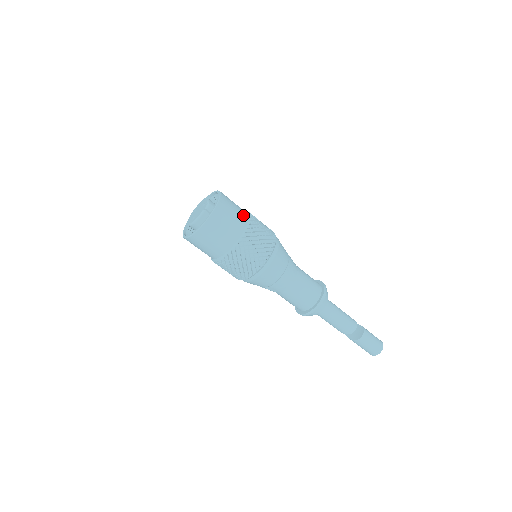
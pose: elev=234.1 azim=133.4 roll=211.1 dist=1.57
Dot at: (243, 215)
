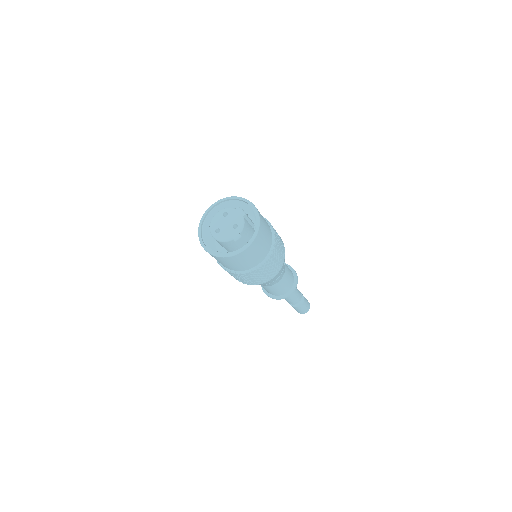
Dot at: (267, 249)
